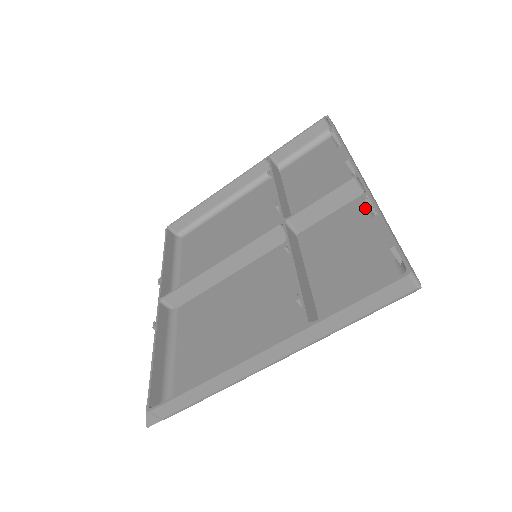
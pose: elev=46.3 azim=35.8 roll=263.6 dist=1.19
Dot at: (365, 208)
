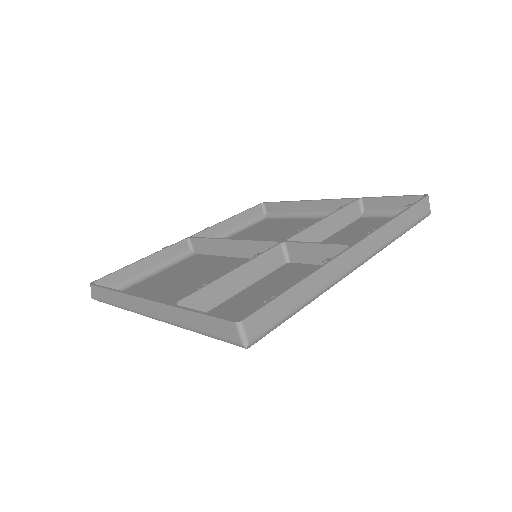
Dot at: occluded
